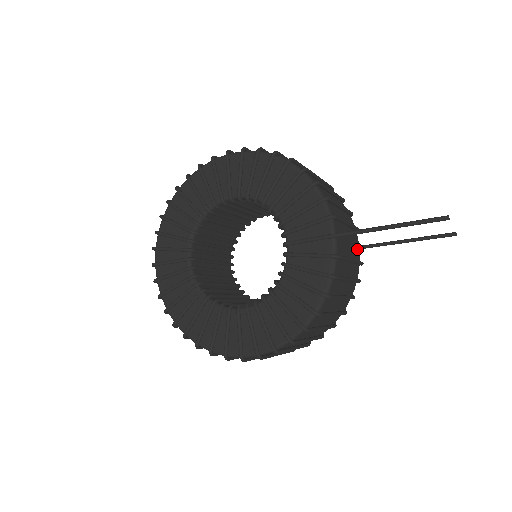
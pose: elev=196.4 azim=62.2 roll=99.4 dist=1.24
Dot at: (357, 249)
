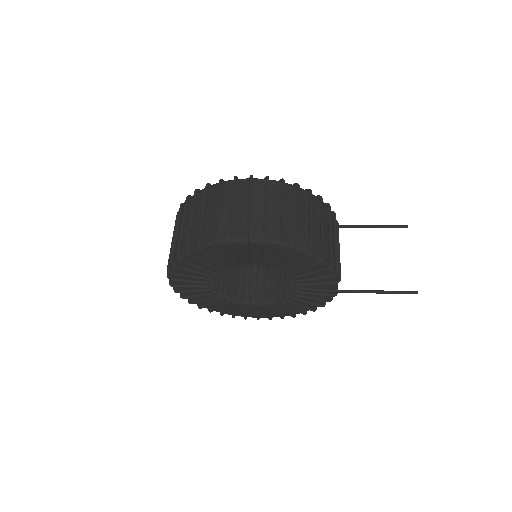
Dot at: occluded
